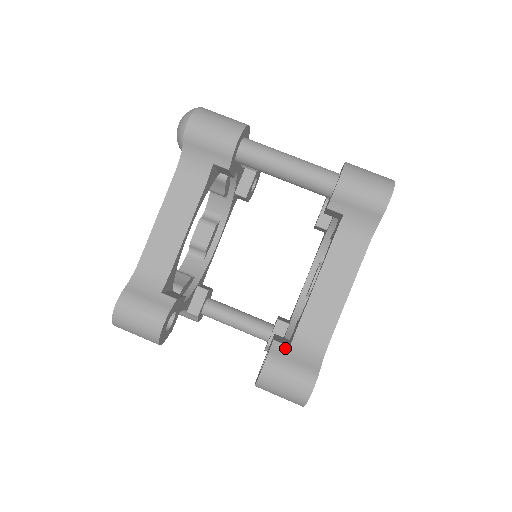
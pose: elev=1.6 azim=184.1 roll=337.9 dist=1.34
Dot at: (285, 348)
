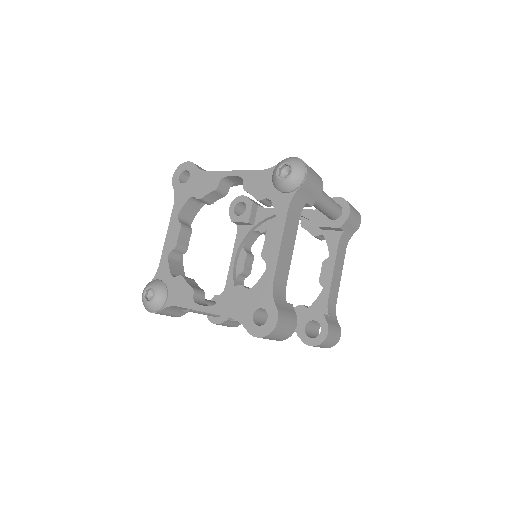
Dot at: (328, 317)
